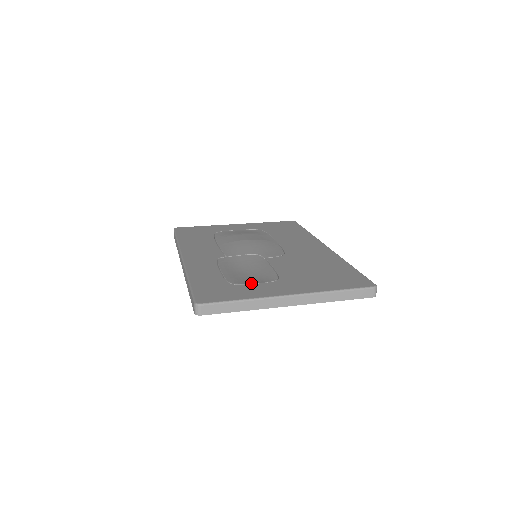
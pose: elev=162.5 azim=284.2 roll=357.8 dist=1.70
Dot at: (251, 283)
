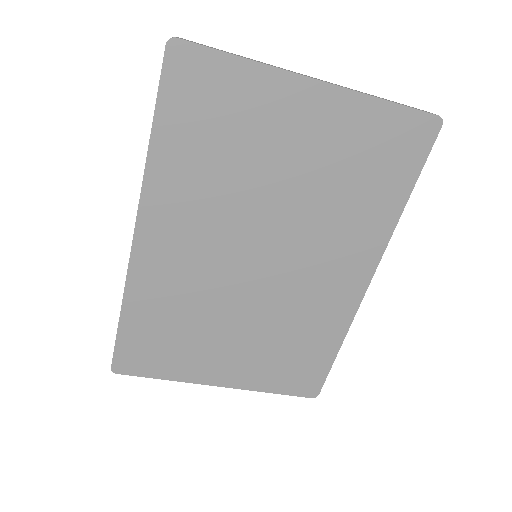
Dot at: occluded
